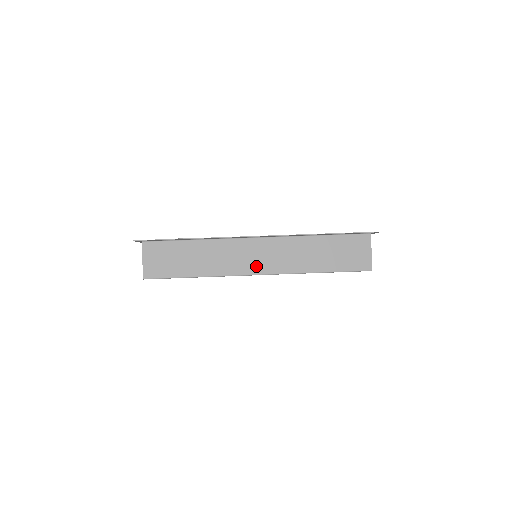
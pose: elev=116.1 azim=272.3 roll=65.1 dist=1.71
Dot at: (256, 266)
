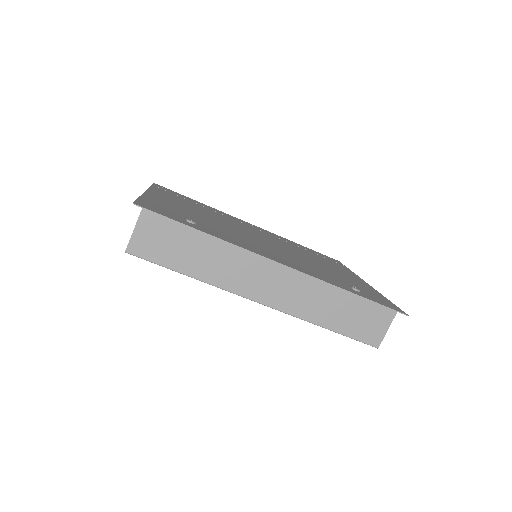
Dot at: (263, 293)
